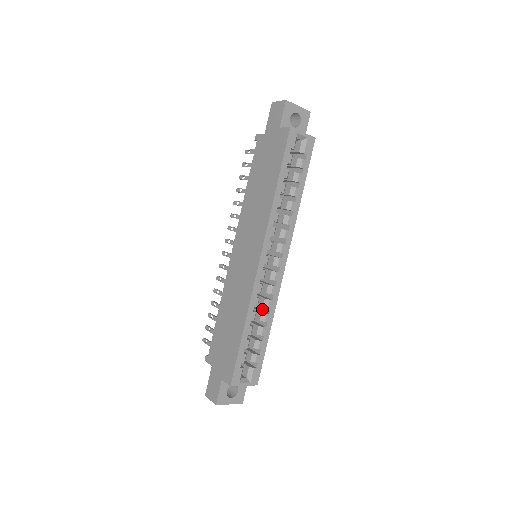
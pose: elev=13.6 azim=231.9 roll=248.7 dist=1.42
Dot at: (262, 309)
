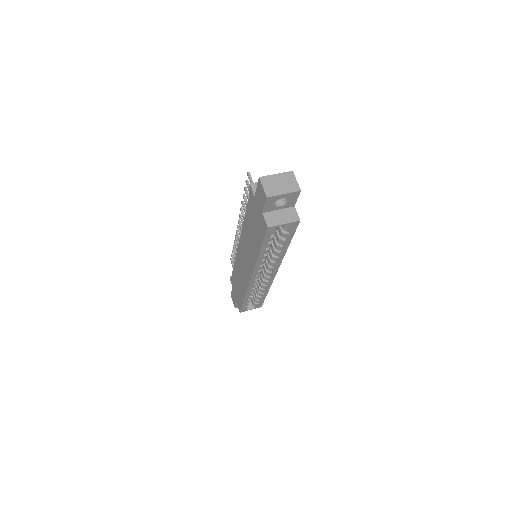
Dot at: occluded
